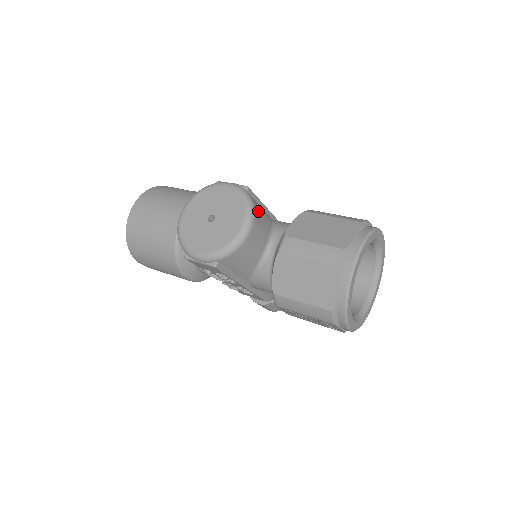
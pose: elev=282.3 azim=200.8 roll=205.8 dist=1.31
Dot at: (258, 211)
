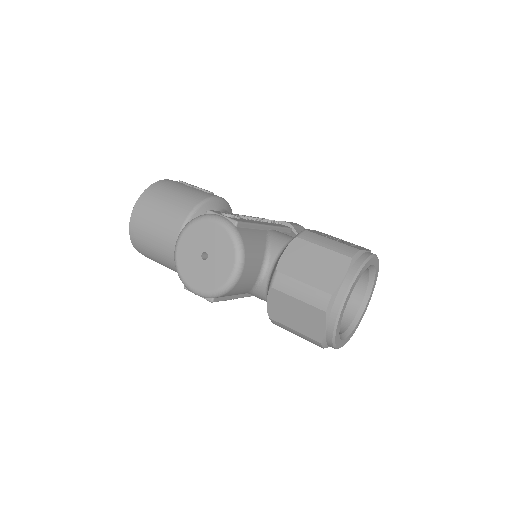
Dot at: (249, 247)
